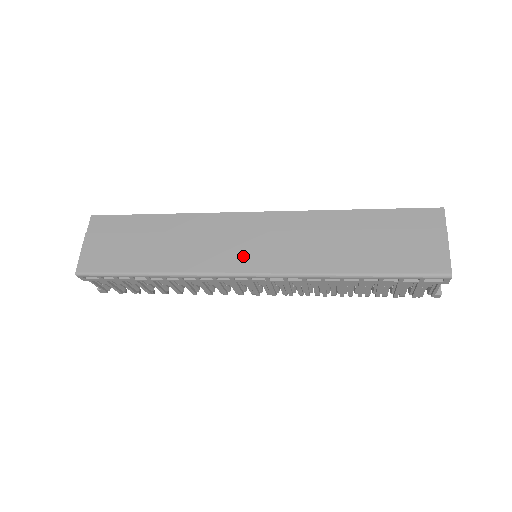
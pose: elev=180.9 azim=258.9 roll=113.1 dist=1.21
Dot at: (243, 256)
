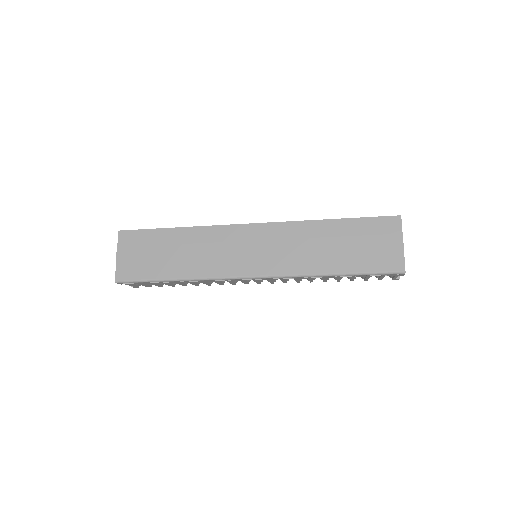
Dot at: (247, 262)
